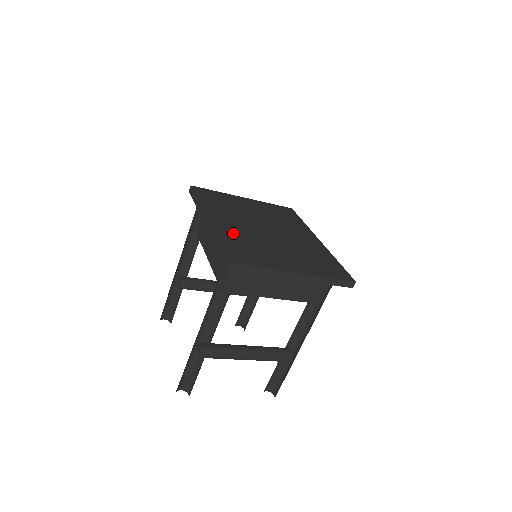
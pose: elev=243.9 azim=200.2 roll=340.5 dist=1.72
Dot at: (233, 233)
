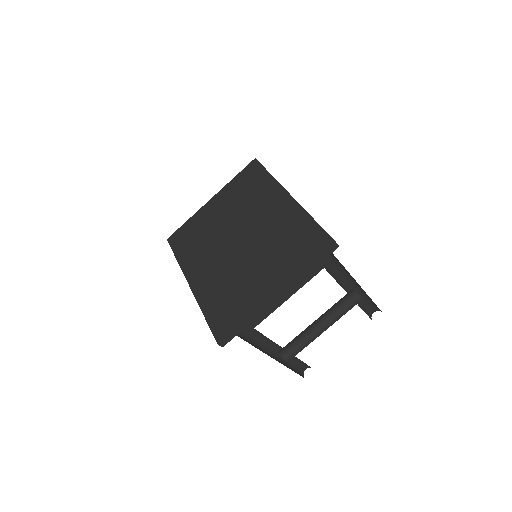
Dot at: (212, 286)
